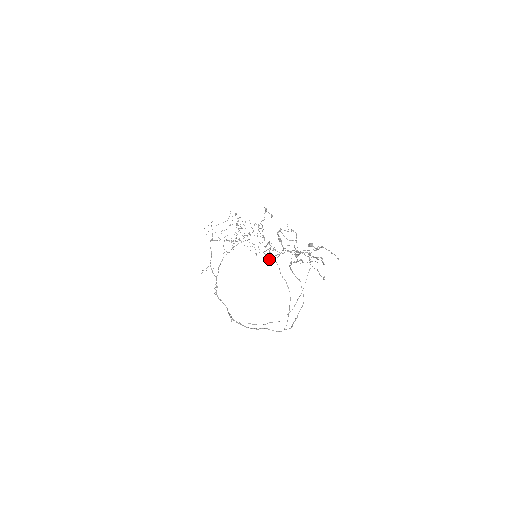
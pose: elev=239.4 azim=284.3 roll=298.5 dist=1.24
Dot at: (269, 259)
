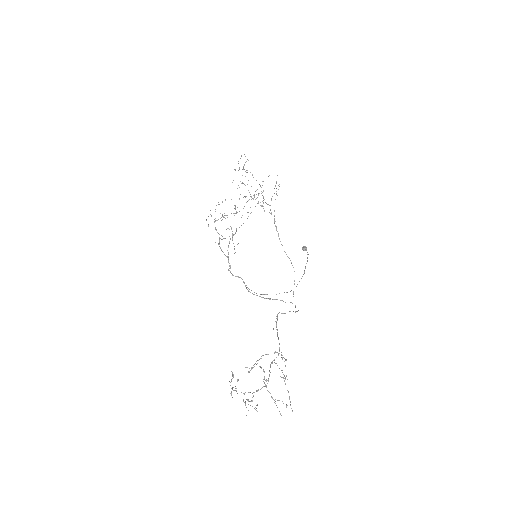
Dot at: (248, 372)
